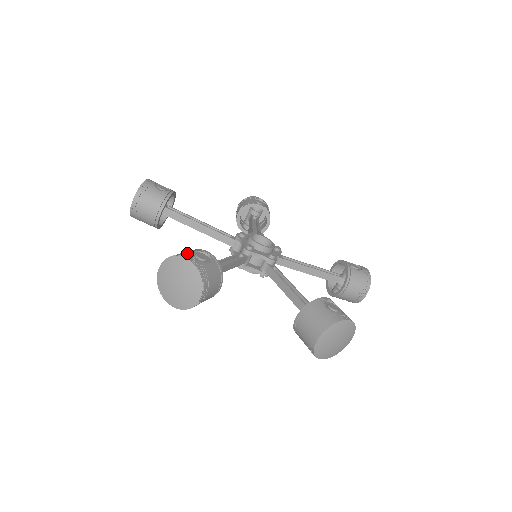
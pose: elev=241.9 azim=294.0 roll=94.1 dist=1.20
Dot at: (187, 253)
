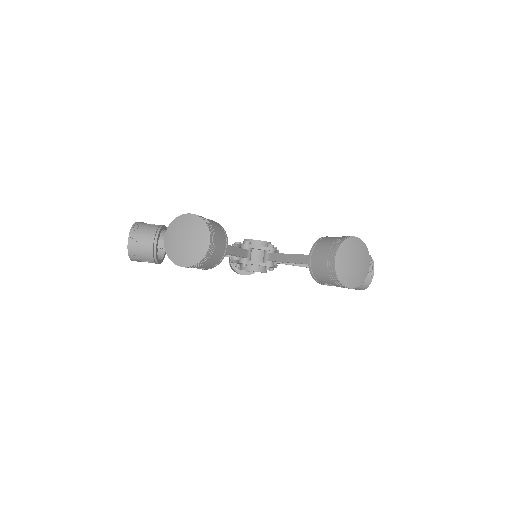
Dot at: occluded
